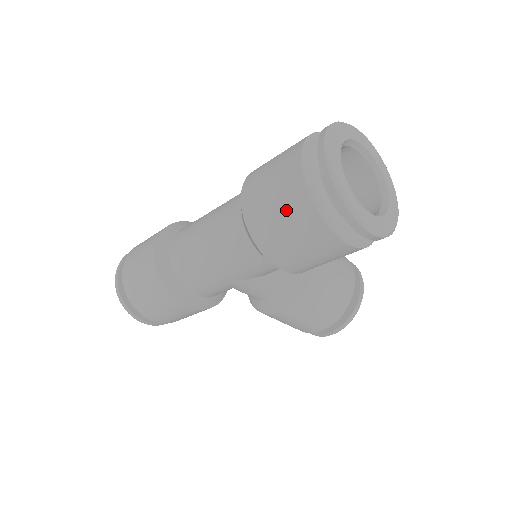
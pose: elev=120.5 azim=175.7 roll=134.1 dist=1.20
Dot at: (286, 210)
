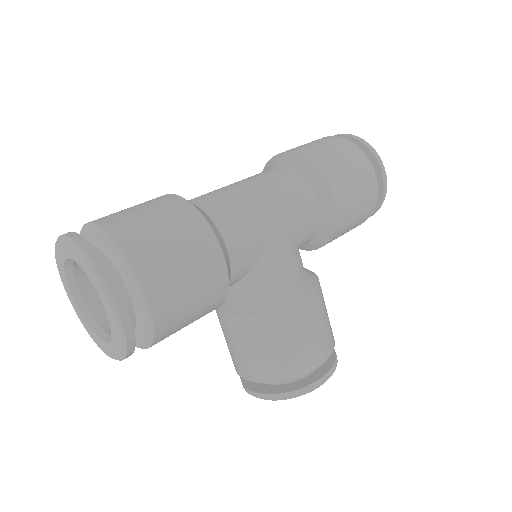
Dot at: (338, 148)
